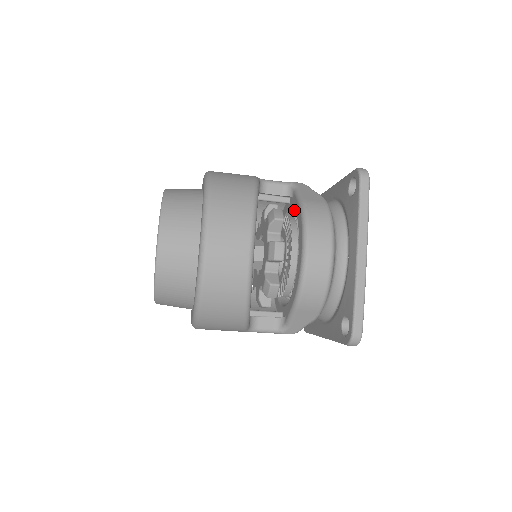
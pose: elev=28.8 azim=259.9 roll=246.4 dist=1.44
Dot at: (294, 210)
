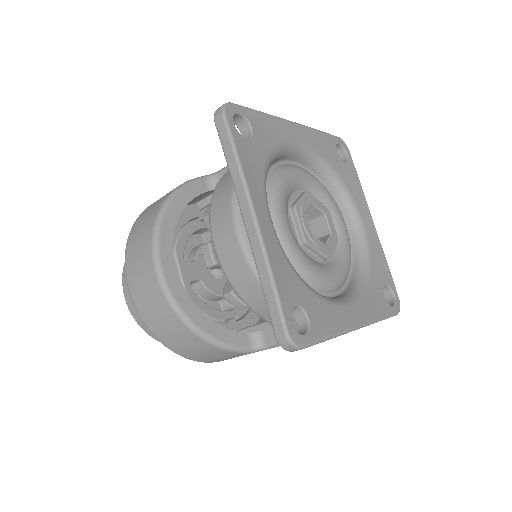
Dot at: occluded
